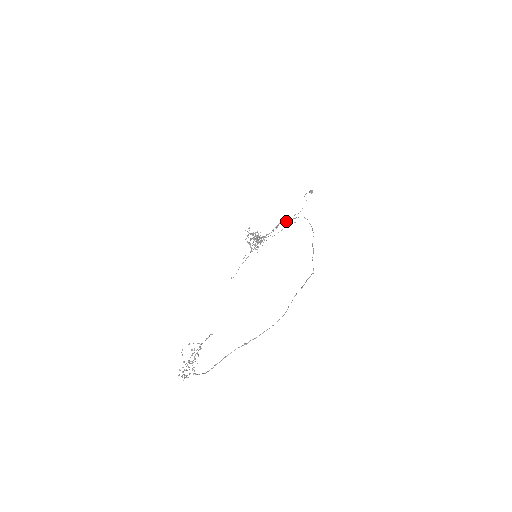
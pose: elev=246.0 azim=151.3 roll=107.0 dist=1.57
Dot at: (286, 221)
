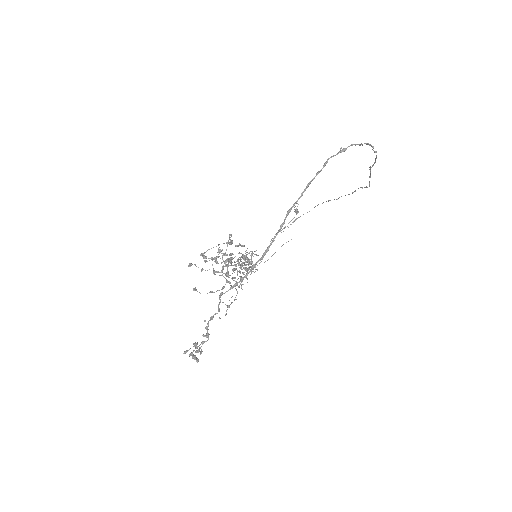
Dot at: occluded
